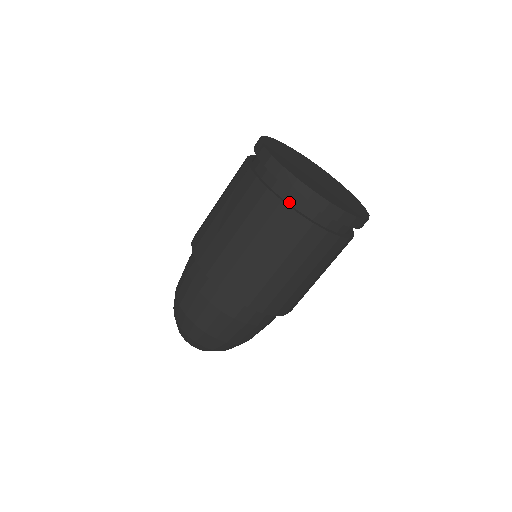
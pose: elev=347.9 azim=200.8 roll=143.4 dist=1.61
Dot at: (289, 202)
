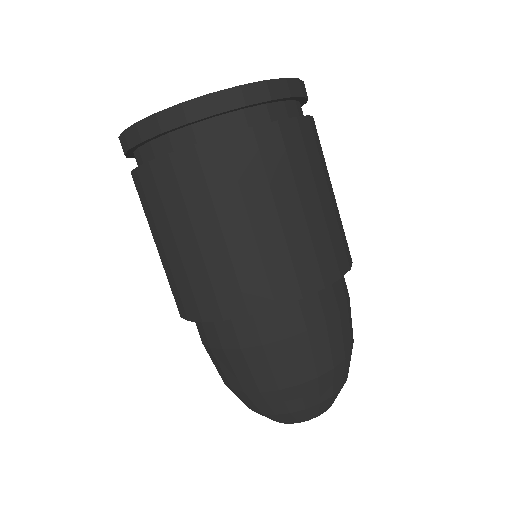
Dot at: (255, 125)
